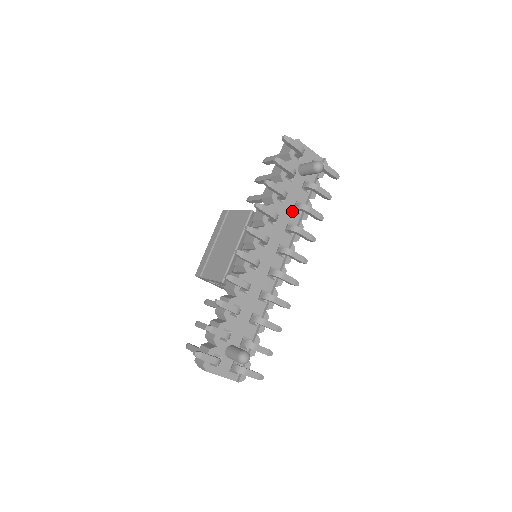
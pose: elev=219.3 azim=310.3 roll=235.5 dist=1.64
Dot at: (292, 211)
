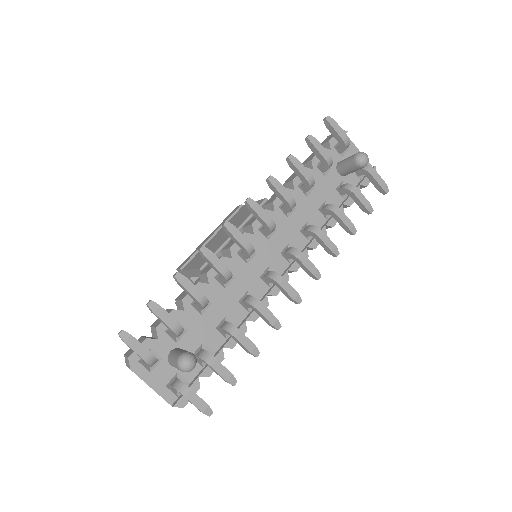
Dot at: (316, 210)
